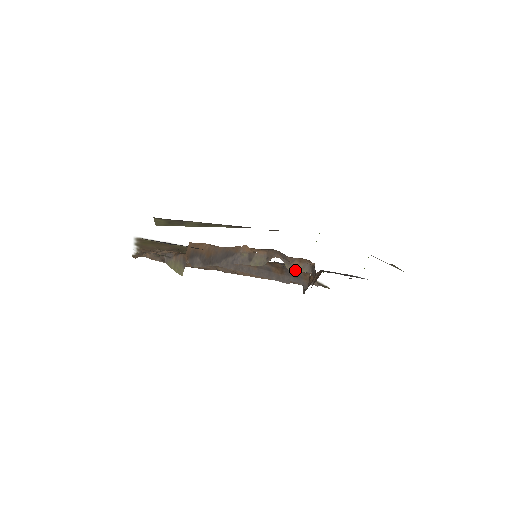
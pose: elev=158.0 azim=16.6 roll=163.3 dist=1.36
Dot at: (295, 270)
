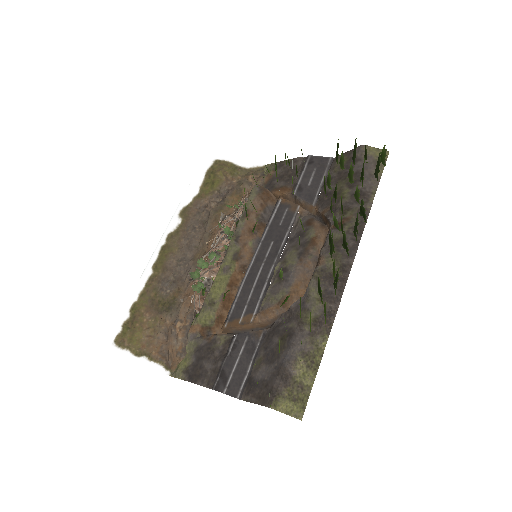
Dot at: occluded
